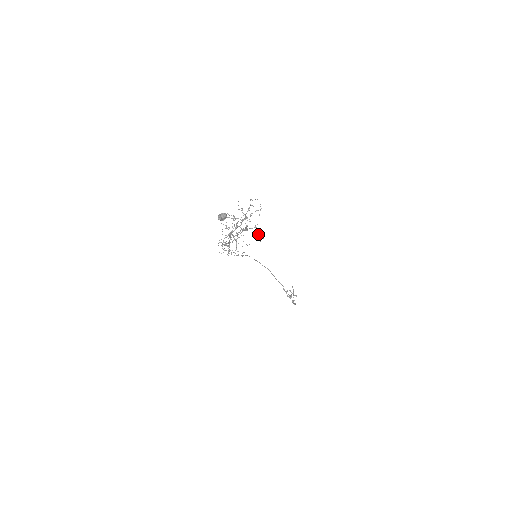
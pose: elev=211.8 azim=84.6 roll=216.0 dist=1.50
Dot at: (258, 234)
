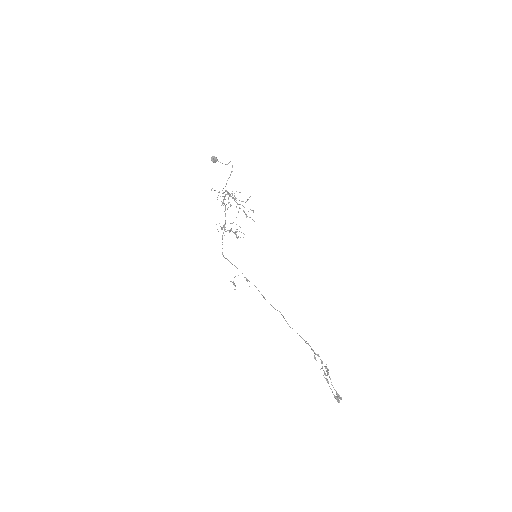
Dot at: (247, 200)
